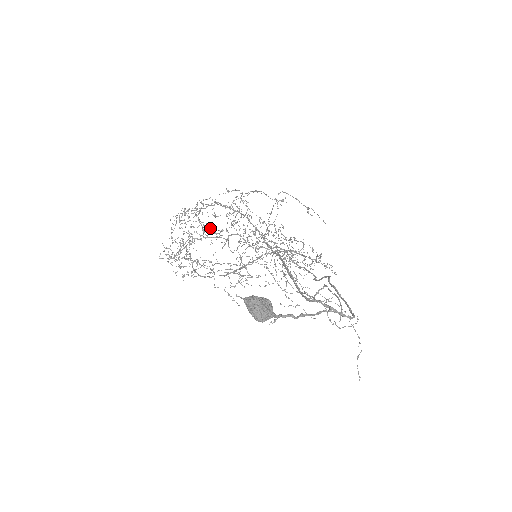
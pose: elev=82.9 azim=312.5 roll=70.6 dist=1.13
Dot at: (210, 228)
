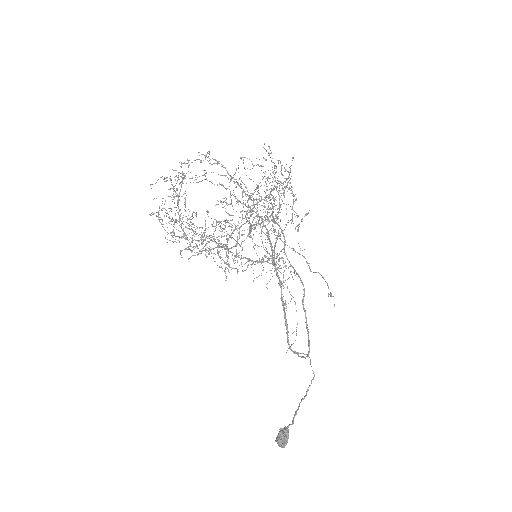
Dot at: occluded
